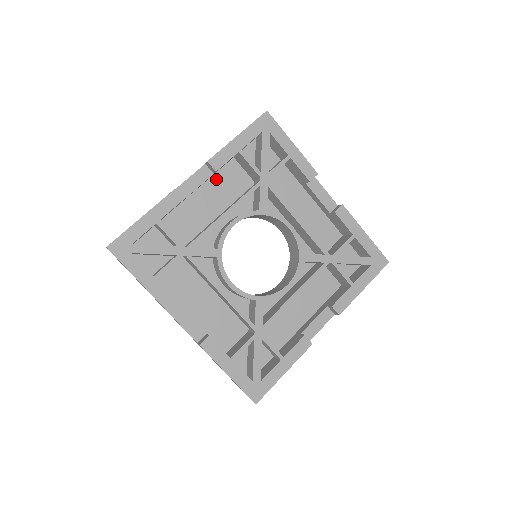
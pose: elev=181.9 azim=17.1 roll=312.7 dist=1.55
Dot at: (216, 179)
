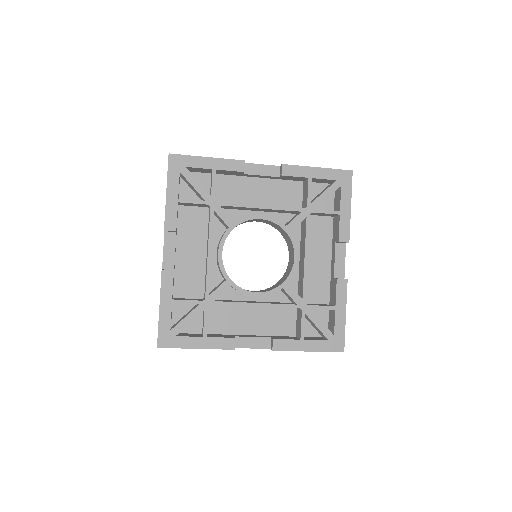
Dot at: (279, 183)
